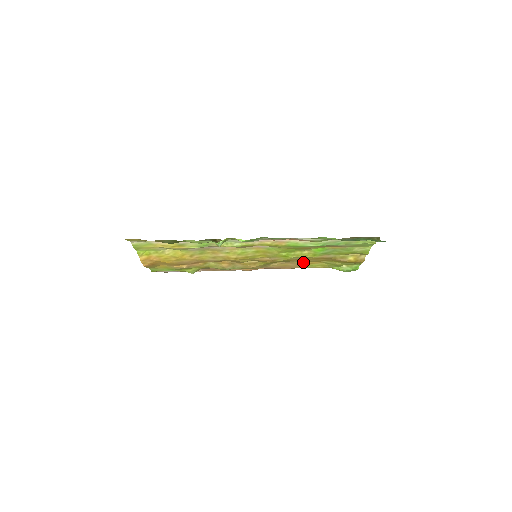
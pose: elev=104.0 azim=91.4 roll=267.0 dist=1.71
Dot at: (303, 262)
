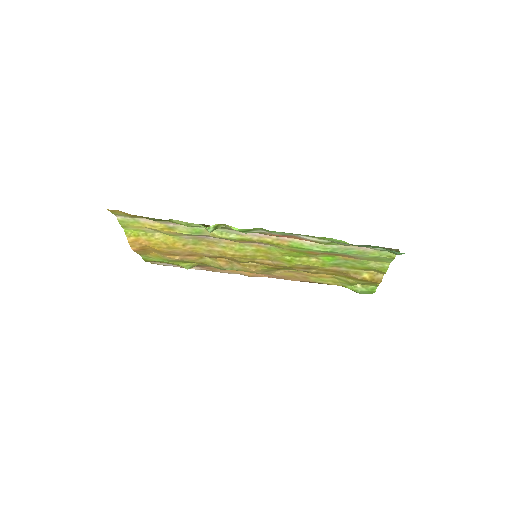
Dot at: (311, 273)
